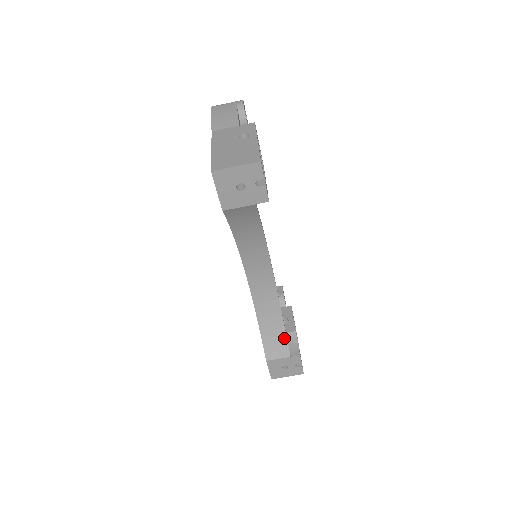
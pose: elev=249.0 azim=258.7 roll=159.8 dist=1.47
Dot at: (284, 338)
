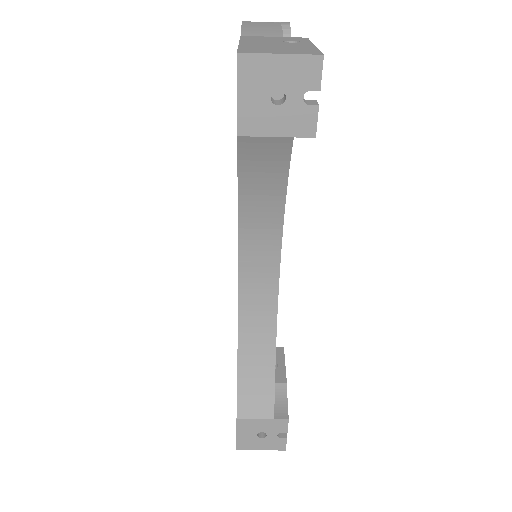
Dot at: (271, 388)
